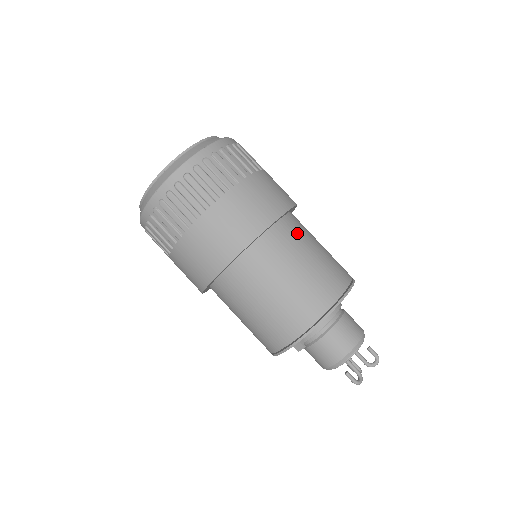
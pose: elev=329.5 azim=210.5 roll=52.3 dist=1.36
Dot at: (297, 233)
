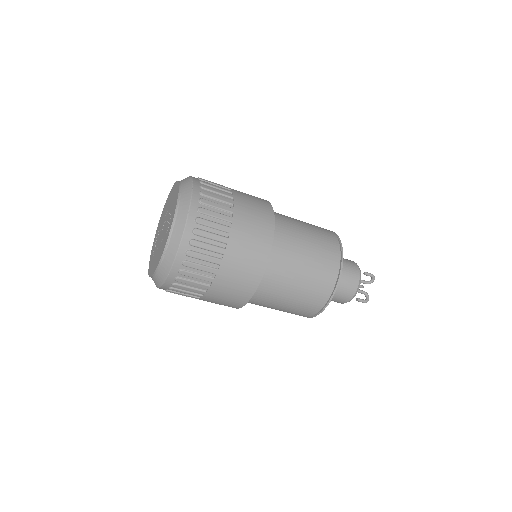
Dot at: (287, 236)
